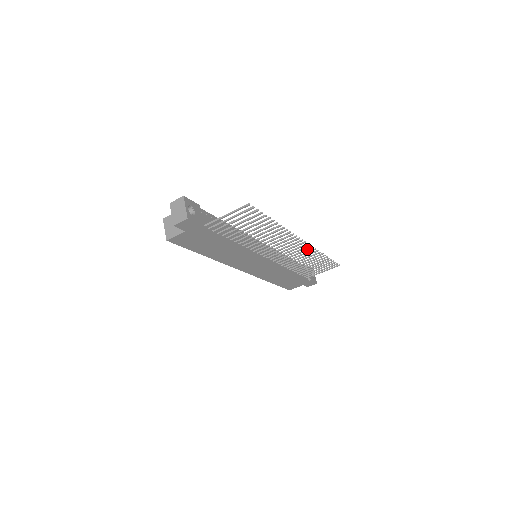
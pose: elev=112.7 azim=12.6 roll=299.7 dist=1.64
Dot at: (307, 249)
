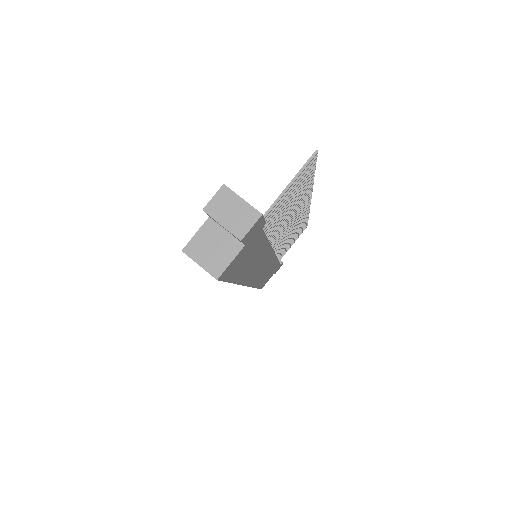
Dot at: occluded
